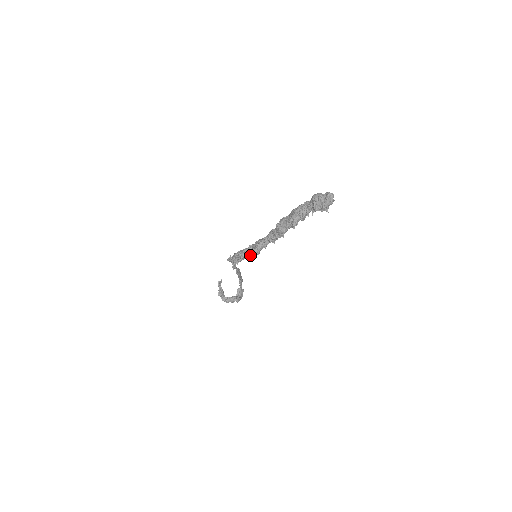
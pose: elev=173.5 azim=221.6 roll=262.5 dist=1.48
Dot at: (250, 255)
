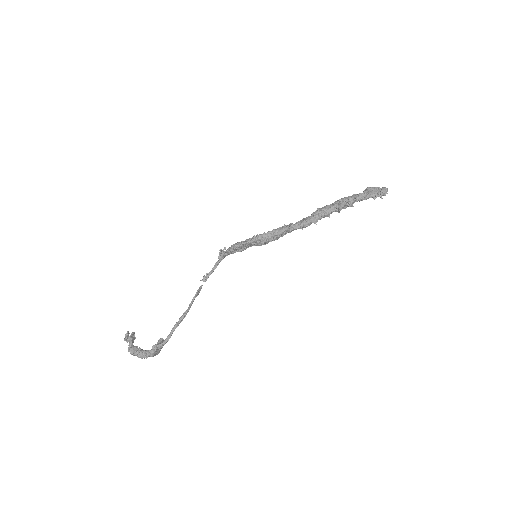
Dot at: (272, 231)
